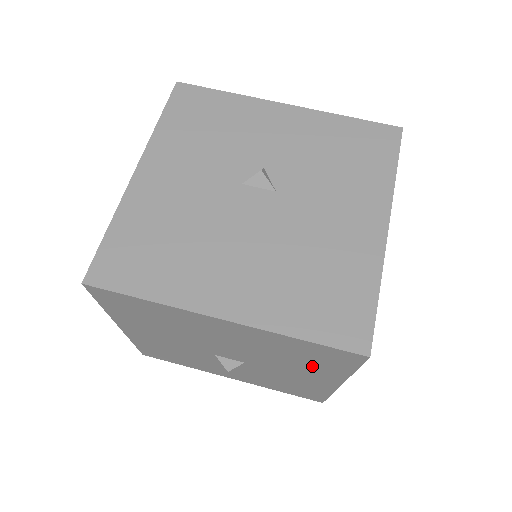
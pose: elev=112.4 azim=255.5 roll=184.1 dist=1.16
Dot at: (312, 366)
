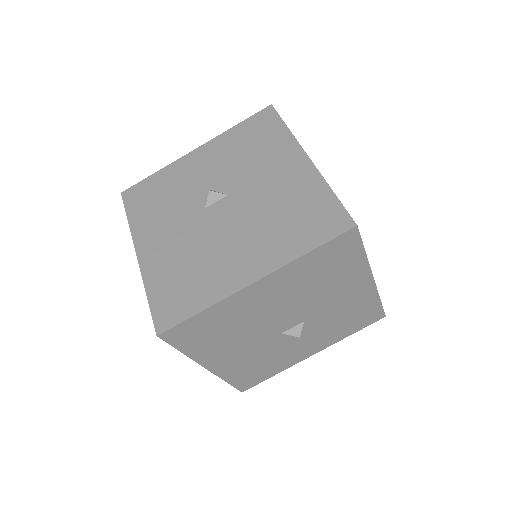
Dot at: (340, 275)
